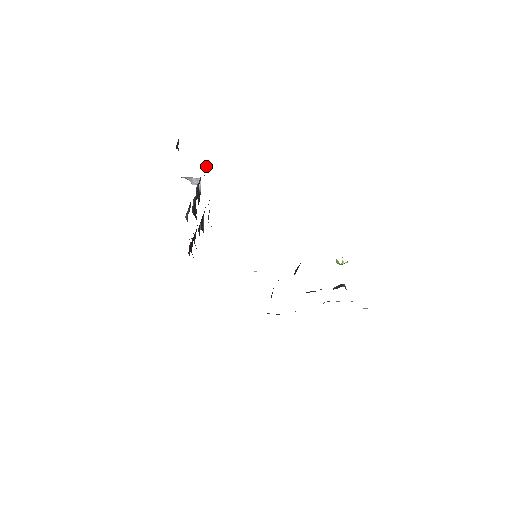
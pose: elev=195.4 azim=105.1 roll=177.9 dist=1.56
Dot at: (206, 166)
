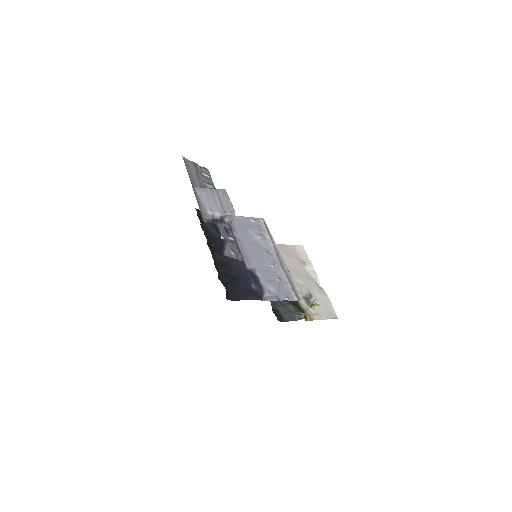
Dot at: occluded
